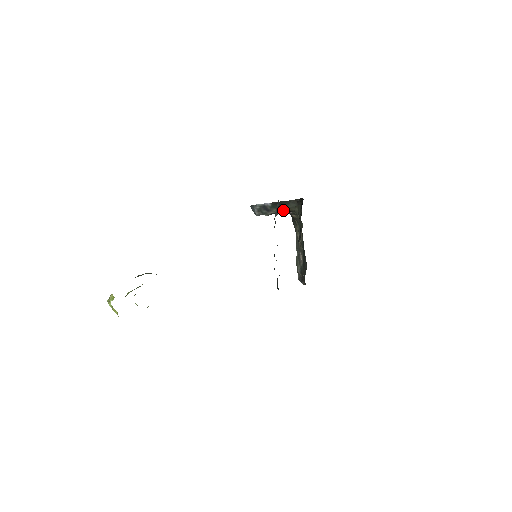
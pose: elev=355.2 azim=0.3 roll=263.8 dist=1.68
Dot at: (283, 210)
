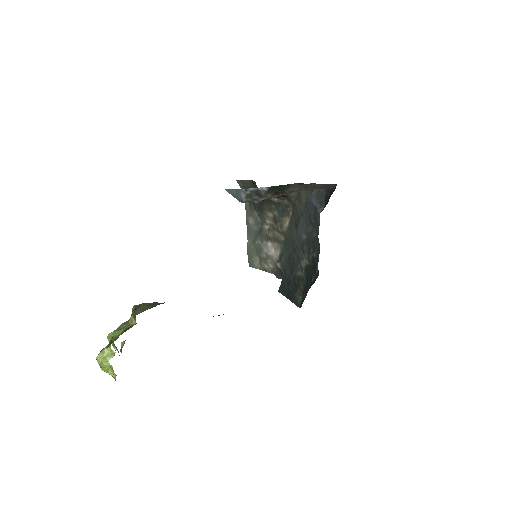
Dot at: (276, 195)
